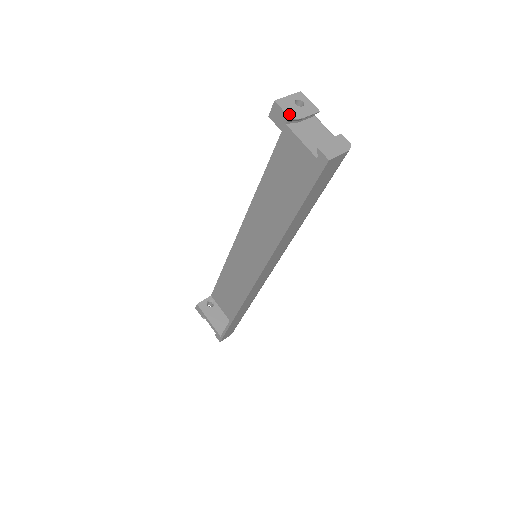
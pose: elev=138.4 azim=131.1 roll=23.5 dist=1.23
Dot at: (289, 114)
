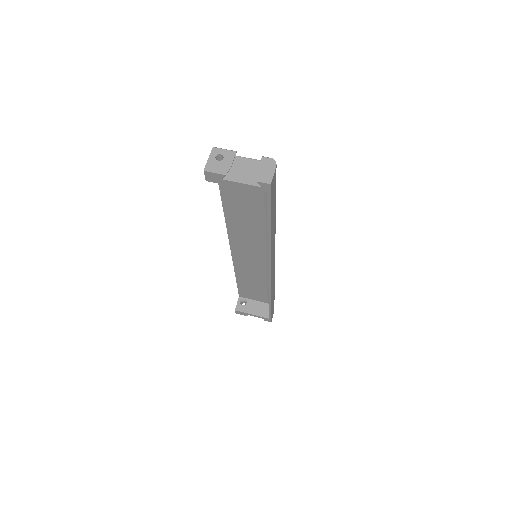
Dot at: (220, 172)
